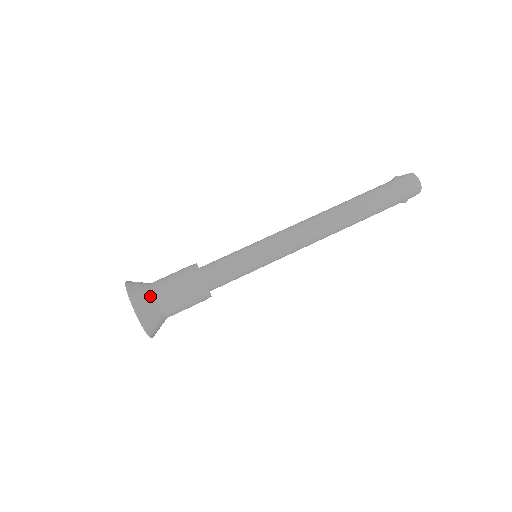
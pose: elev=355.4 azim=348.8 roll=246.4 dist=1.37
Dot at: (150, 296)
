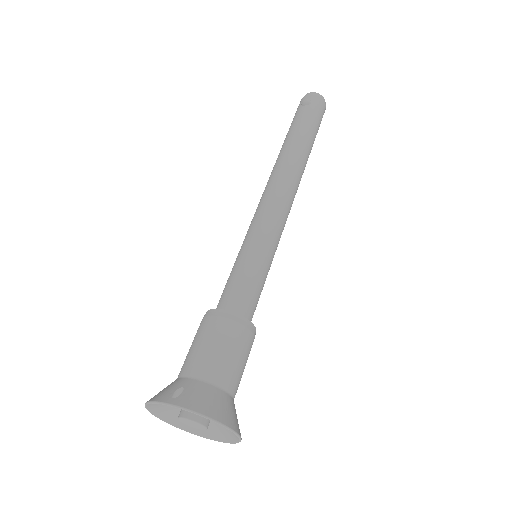
Dot at: (221, 395)
